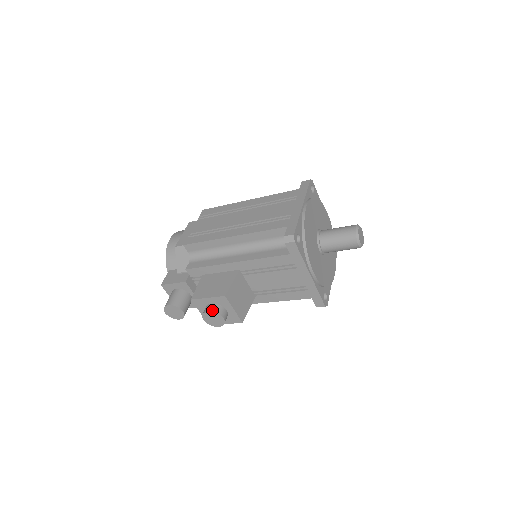
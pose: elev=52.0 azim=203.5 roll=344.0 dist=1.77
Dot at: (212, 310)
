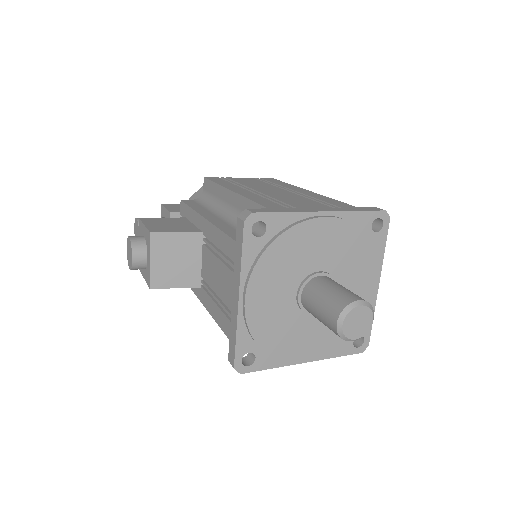
Dot at: (133, 239)
